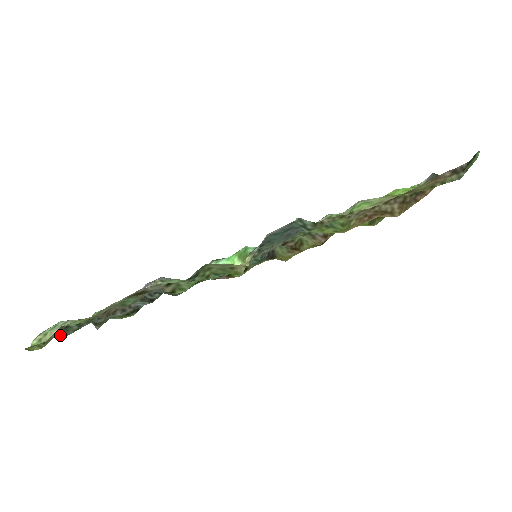
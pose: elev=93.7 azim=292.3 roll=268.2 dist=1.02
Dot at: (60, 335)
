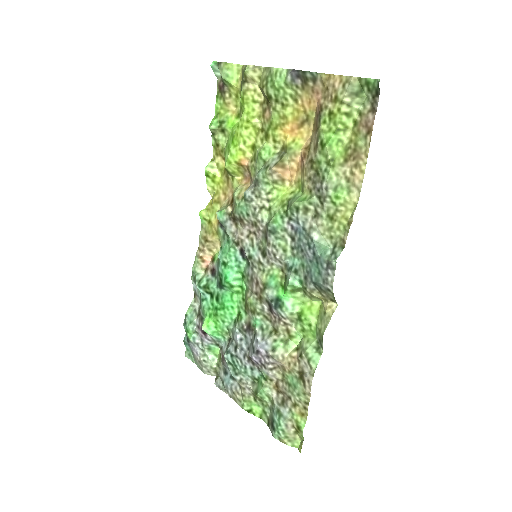
Dot at: (270, 422)
